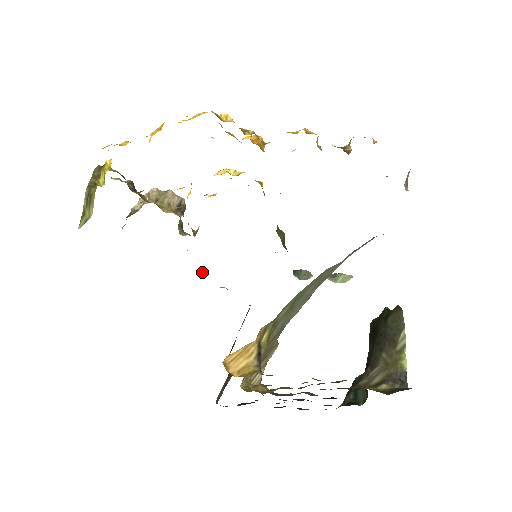
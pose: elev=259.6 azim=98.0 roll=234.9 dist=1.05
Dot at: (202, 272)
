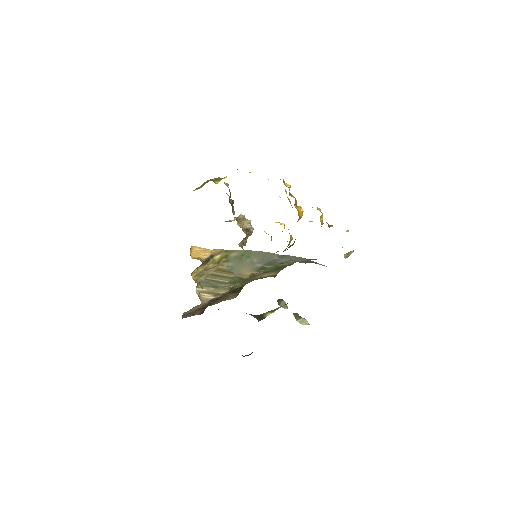
Dot at: occluded
